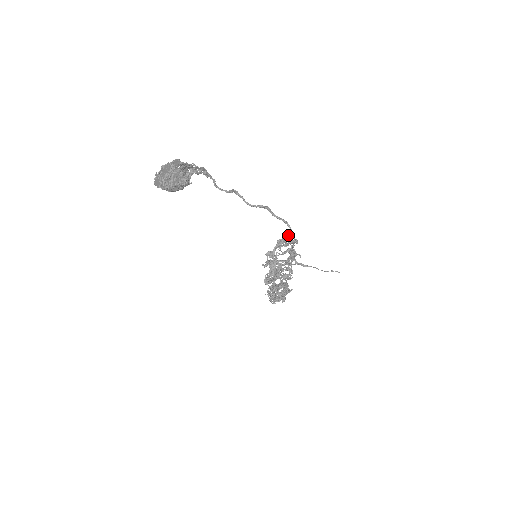
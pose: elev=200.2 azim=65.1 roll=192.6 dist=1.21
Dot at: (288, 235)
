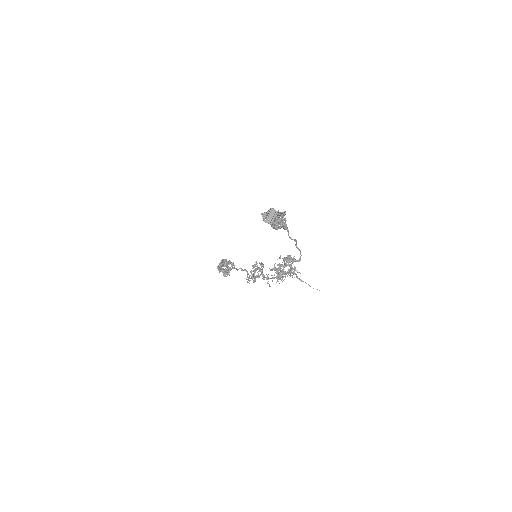
Dot at: occluded
